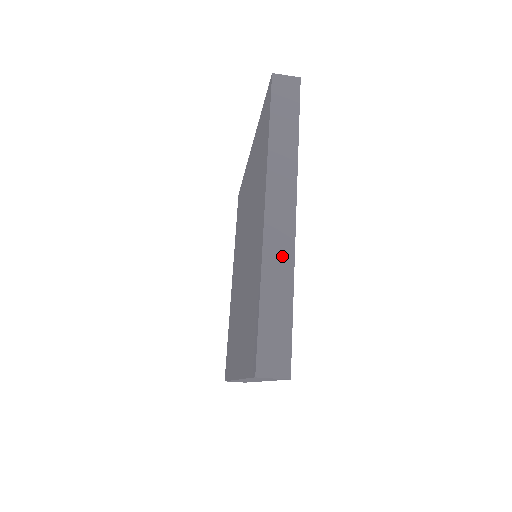
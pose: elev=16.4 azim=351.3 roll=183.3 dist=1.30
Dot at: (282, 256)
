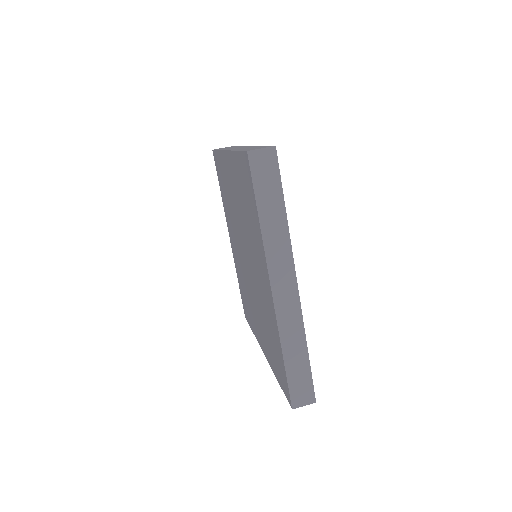
Dot at: (293, 323)
